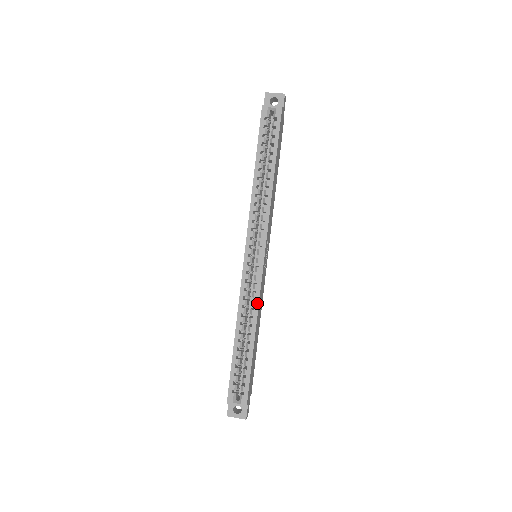
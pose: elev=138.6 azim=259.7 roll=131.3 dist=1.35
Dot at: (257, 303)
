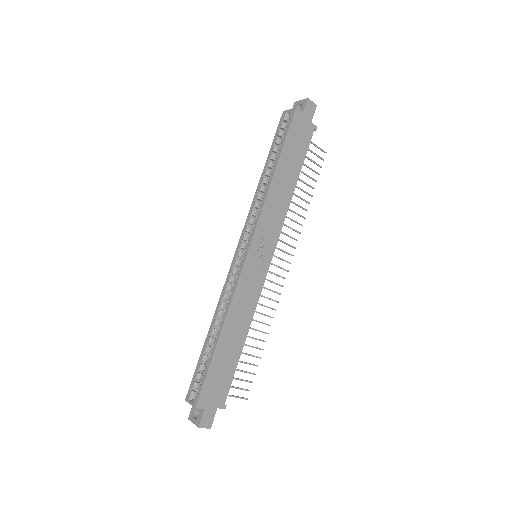
Dot at: (231, 297)
